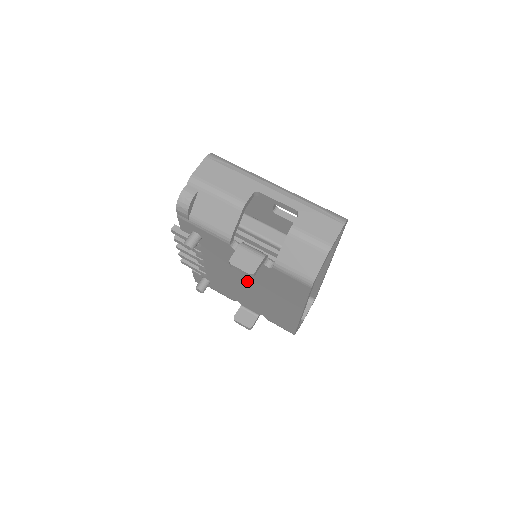
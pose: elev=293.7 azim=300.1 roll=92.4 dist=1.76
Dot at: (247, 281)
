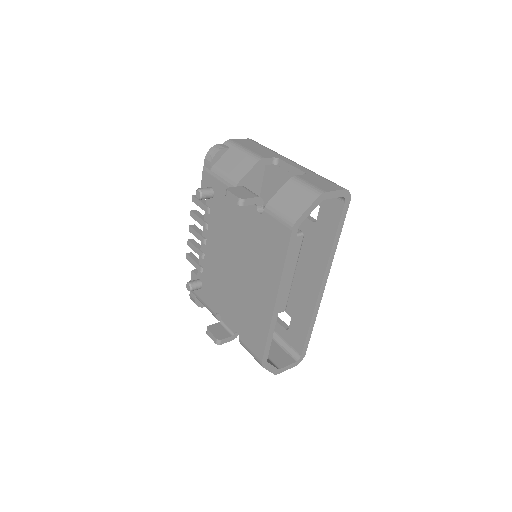
Dot at: (236, 258)
